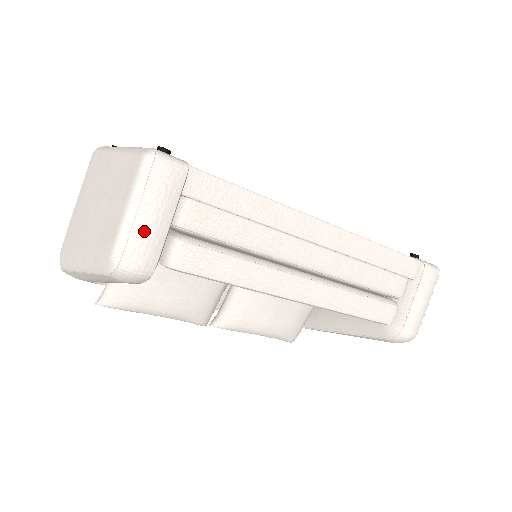
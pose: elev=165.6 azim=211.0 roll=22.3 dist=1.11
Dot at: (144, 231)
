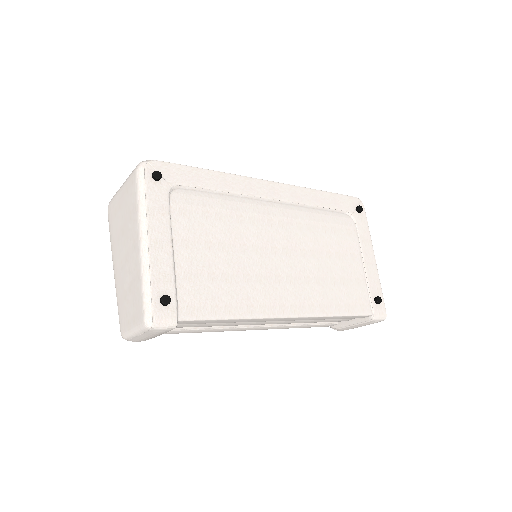
Dot at: (141, 339)
